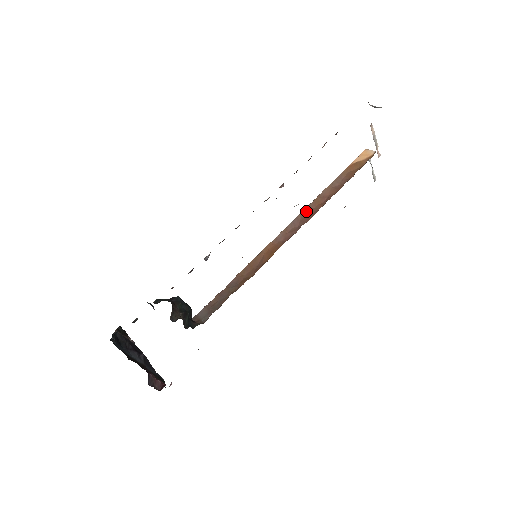
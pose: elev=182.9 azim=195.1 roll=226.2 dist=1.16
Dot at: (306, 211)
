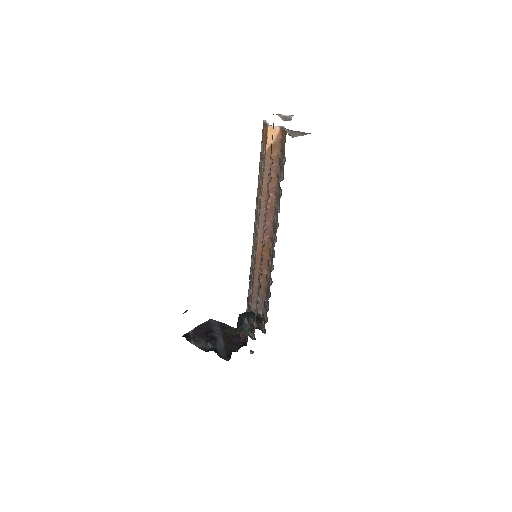
Dot at: (264, 207)
